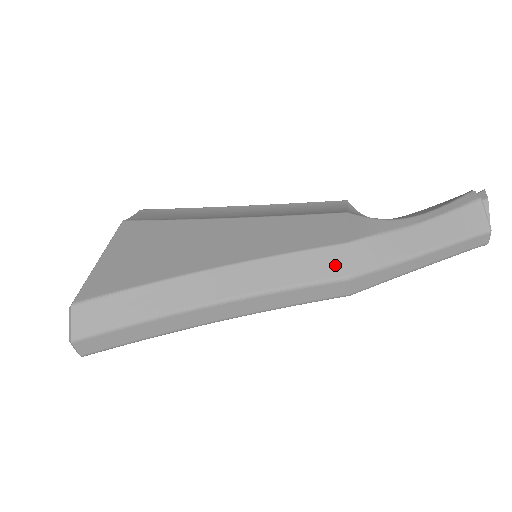
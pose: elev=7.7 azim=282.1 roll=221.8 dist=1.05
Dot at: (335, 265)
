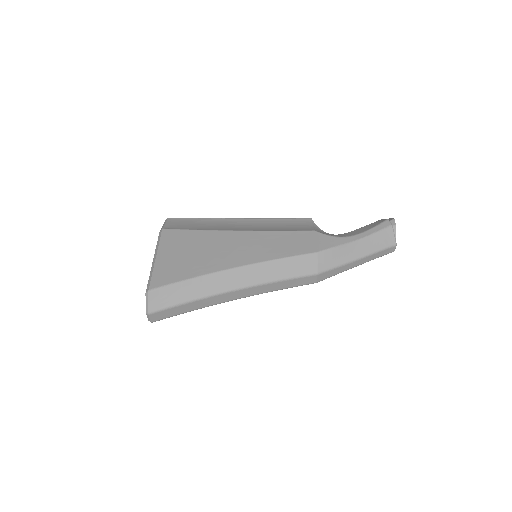
Dot at: (310, 266)
